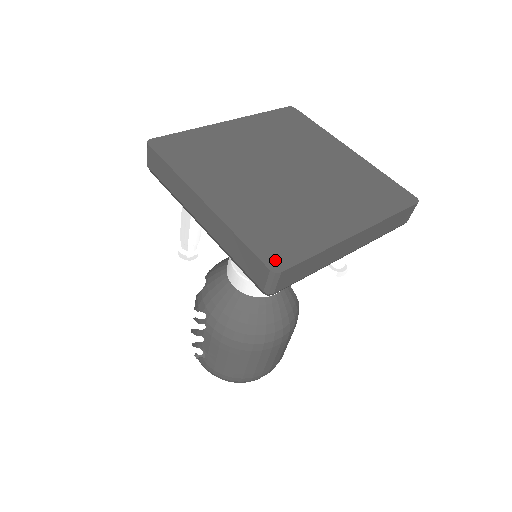
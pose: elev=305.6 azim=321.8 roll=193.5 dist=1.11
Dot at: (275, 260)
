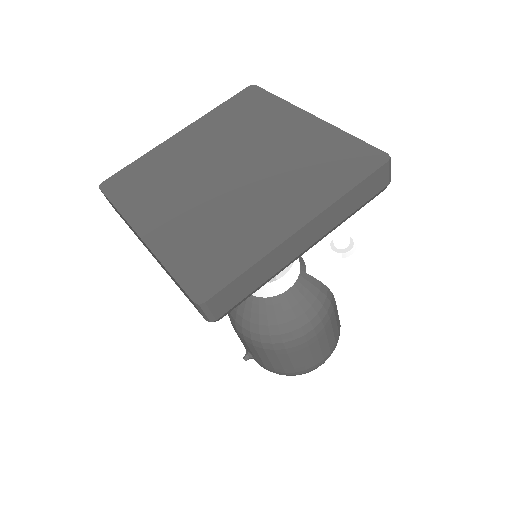
Dot at: (201, 289)
